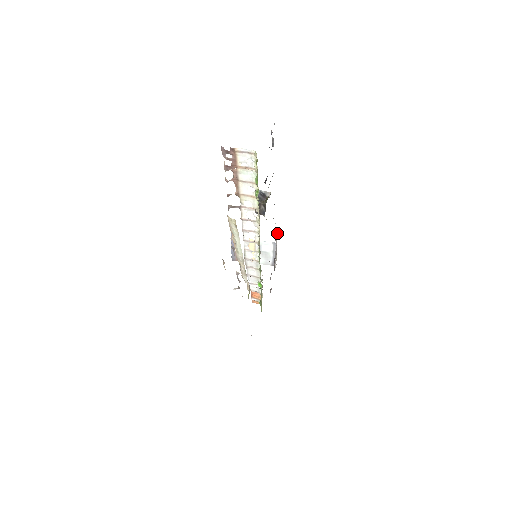
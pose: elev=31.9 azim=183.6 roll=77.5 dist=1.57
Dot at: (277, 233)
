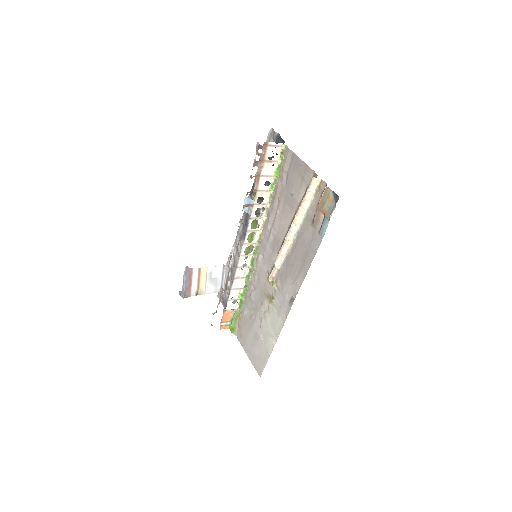
Dot at: (233, 251)
